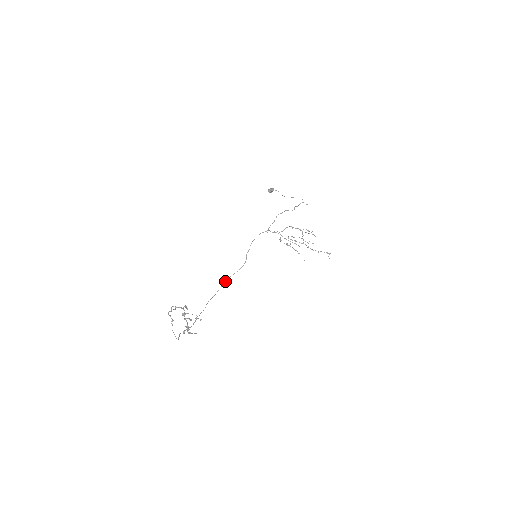
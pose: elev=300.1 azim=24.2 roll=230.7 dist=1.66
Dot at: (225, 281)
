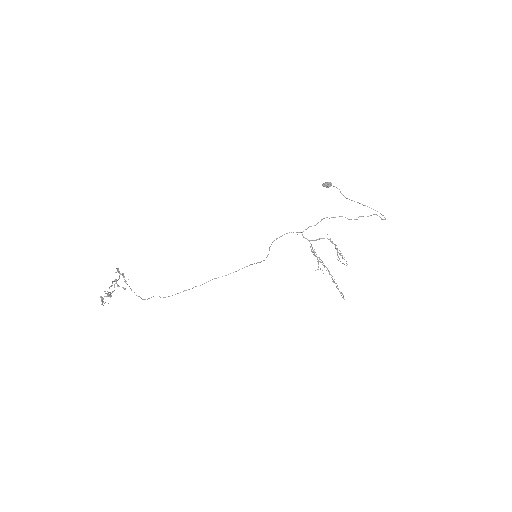
Dot at: occluded
